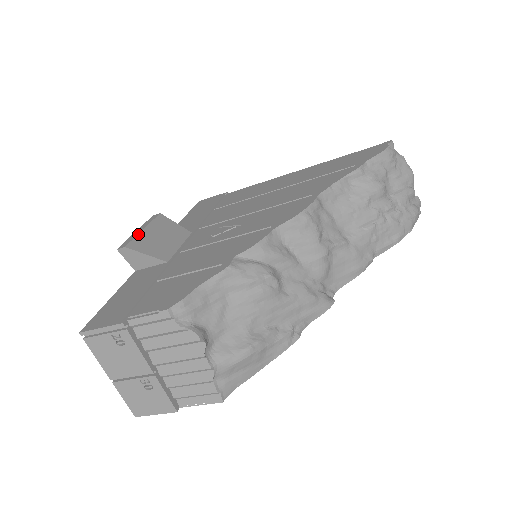
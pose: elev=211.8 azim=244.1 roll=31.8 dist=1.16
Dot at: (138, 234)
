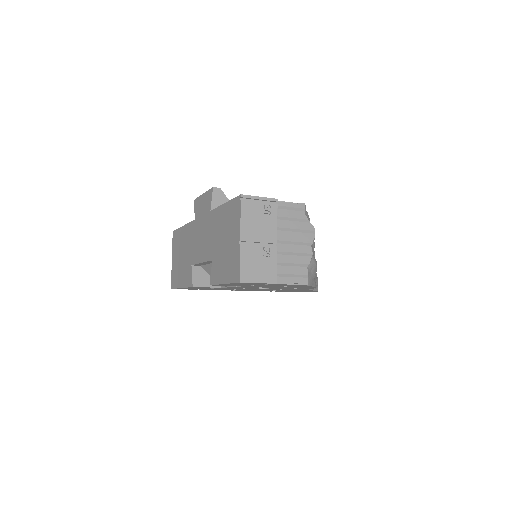
Dot at: occluded
